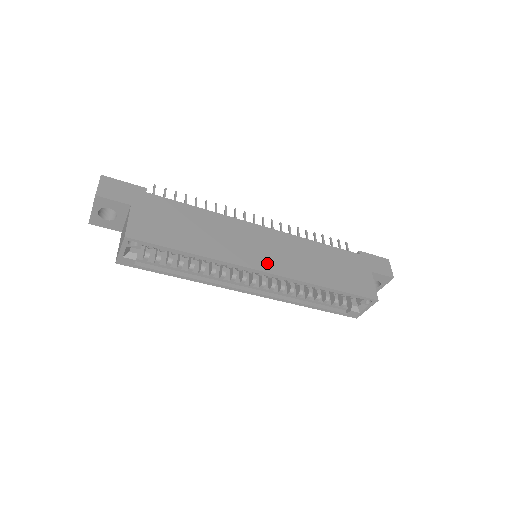
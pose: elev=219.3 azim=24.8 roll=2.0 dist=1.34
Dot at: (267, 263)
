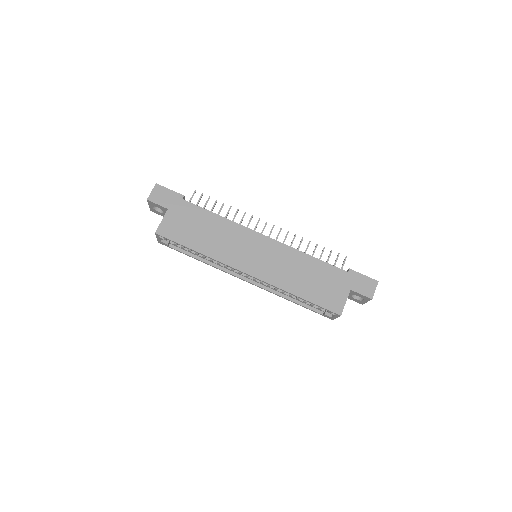
Dot at: (252, 267)
